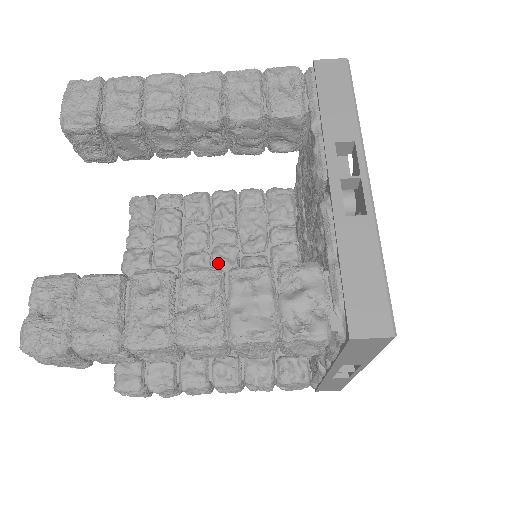
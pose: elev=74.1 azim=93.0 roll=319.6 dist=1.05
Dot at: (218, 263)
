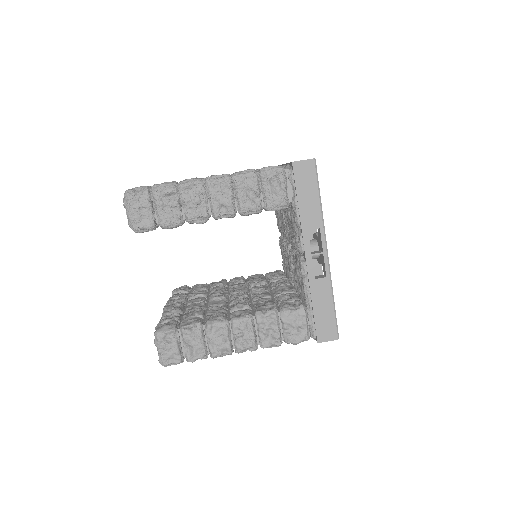
Dot at: (233, 289)
